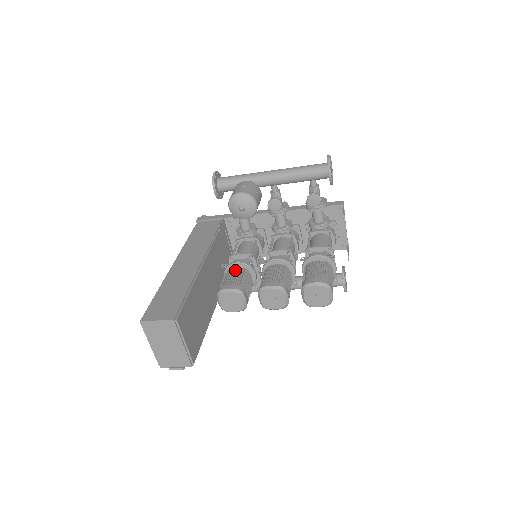
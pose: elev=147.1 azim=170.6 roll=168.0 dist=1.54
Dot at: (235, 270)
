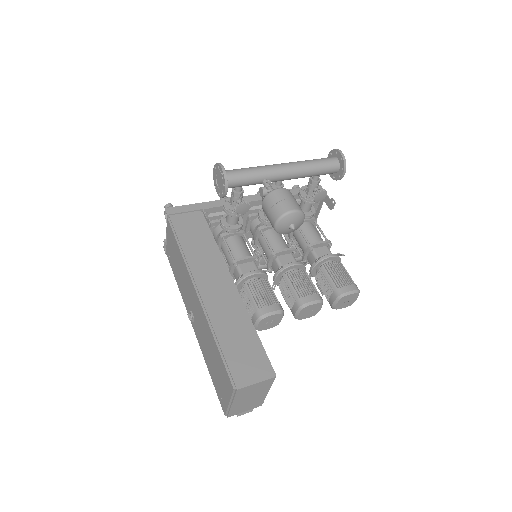
Dot at: (258, 283)
